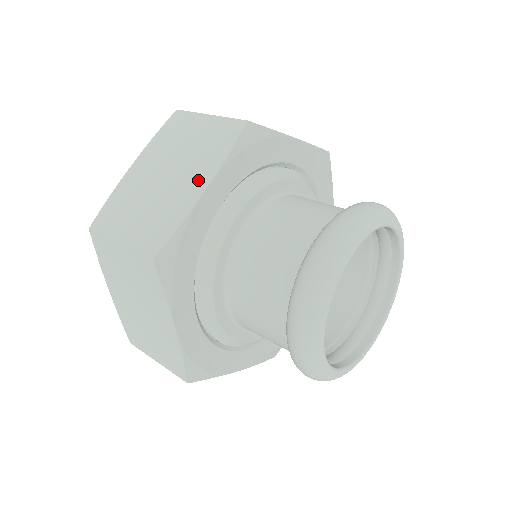
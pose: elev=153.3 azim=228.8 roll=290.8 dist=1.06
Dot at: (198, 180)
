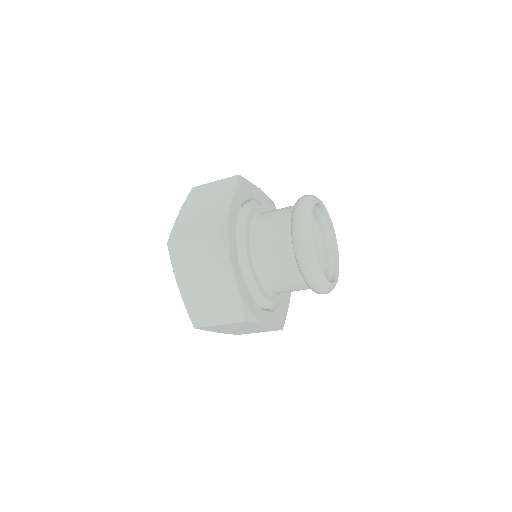
Dot at: occluded
